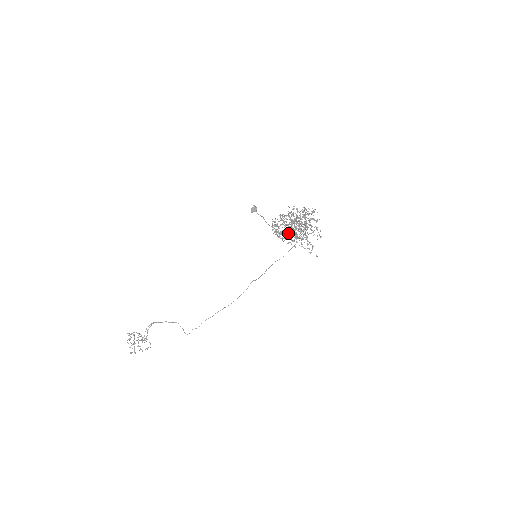
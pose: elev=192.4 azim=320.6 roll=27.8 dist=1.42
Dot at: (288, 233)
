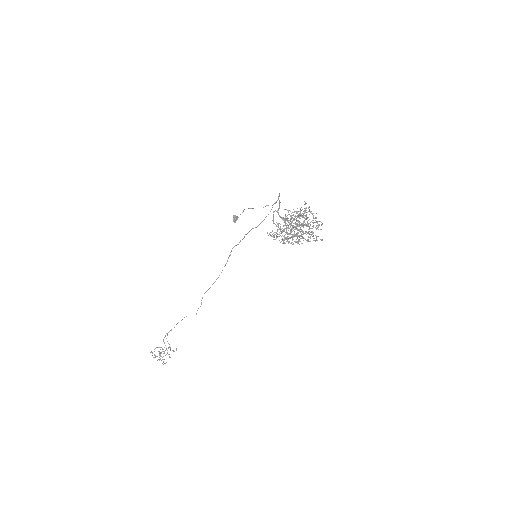
Dot at: (291, 237)
